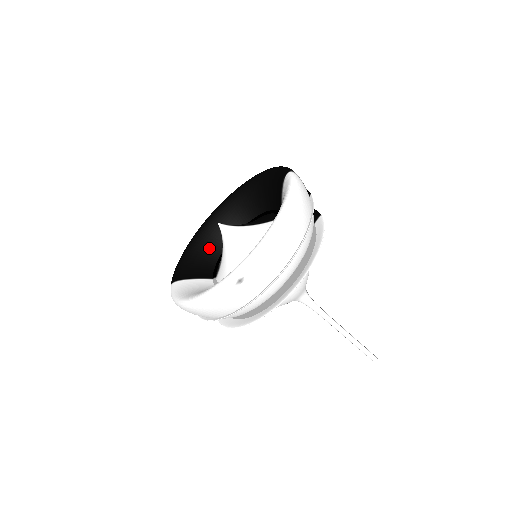
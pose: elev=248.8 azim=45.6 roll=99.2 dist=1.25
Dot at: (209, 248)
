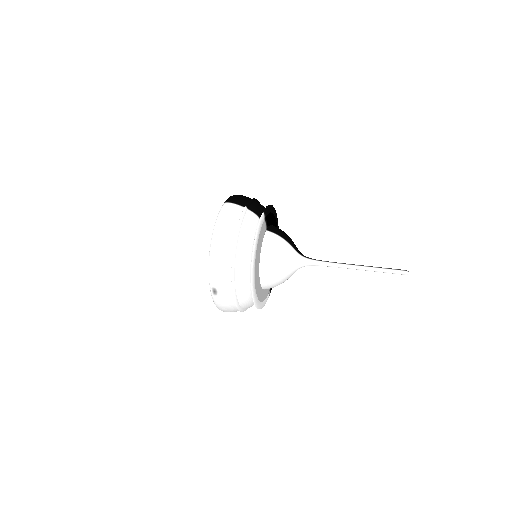
Dot at: occluded
